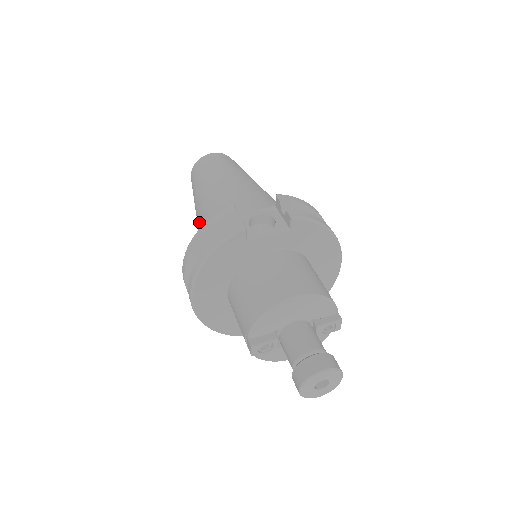
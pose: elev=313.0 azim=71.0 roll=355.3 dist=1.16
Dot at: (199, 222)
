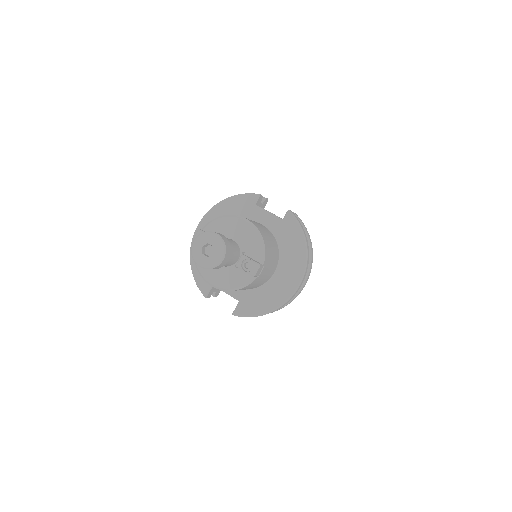
Dot at: occluded
